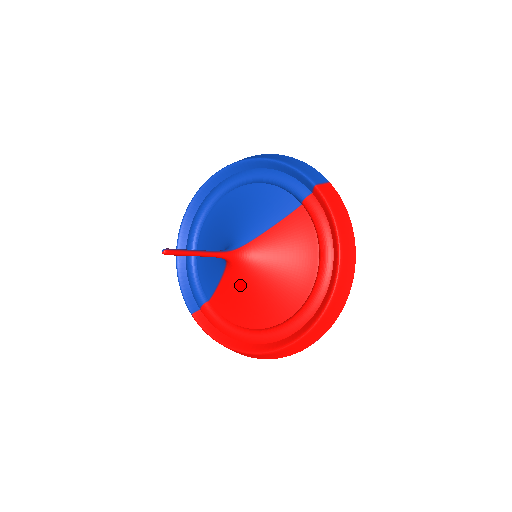
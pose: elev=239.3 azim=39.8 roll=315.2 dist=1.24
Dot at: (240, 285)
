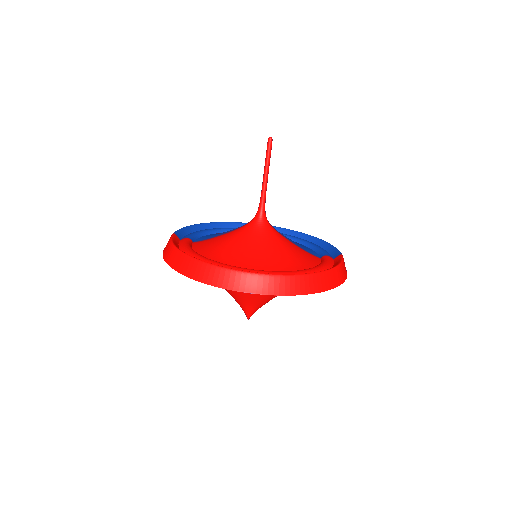
Dot at: (240, 236)
